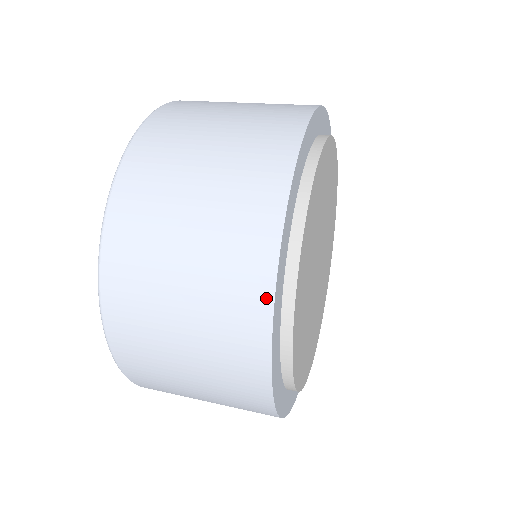
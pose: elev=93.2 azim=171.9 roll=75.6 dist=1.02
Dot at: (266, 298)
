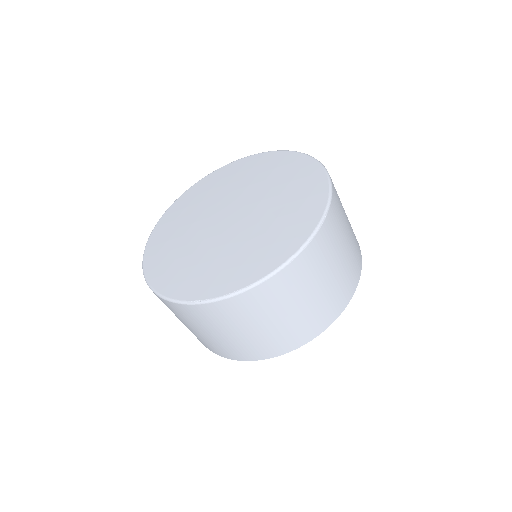
Dot at: (289, 349)
